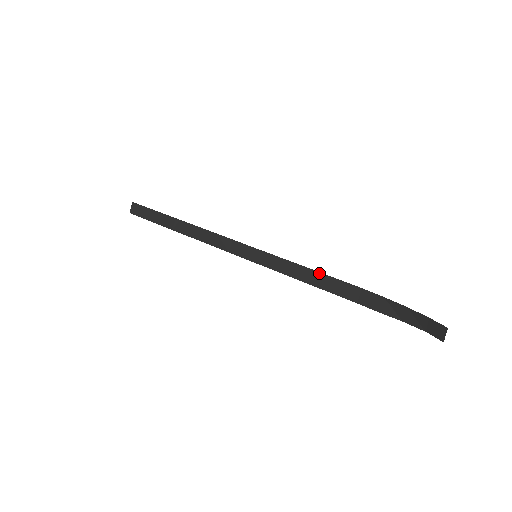
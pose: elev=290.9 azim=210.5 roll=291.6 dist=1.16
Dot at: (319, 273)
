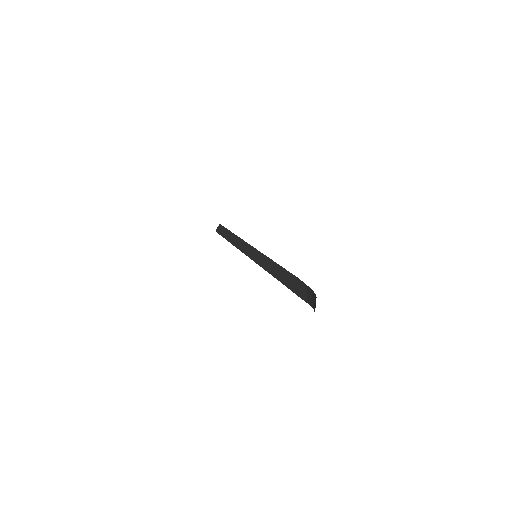
Dot at: (281, 267)
